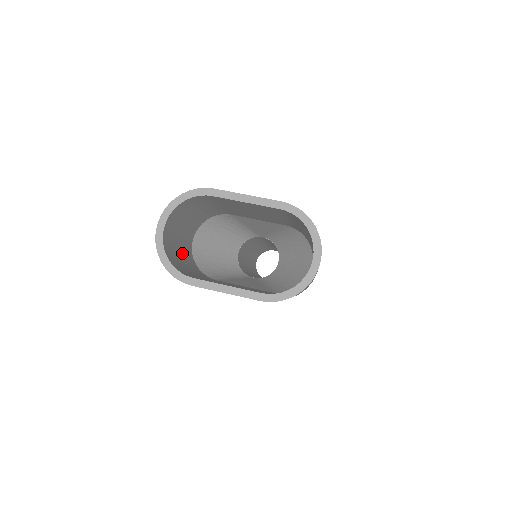
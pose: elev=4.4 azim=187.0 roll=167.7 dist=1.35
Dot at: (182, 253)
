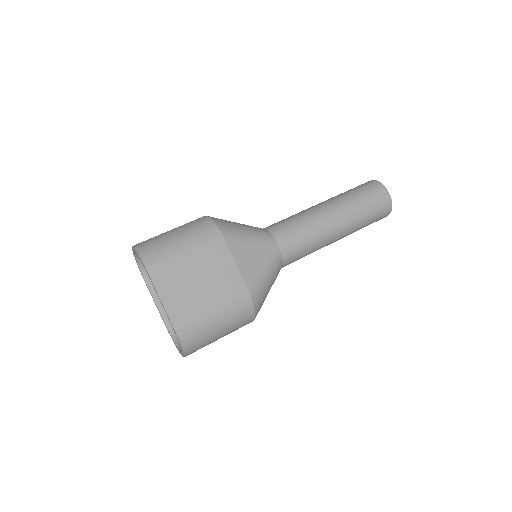
Dot at: occluded
